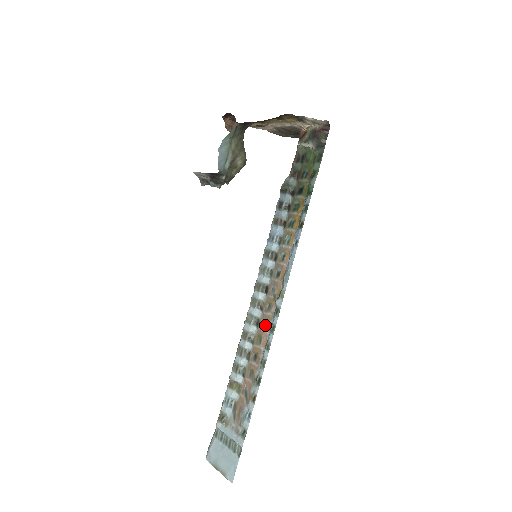
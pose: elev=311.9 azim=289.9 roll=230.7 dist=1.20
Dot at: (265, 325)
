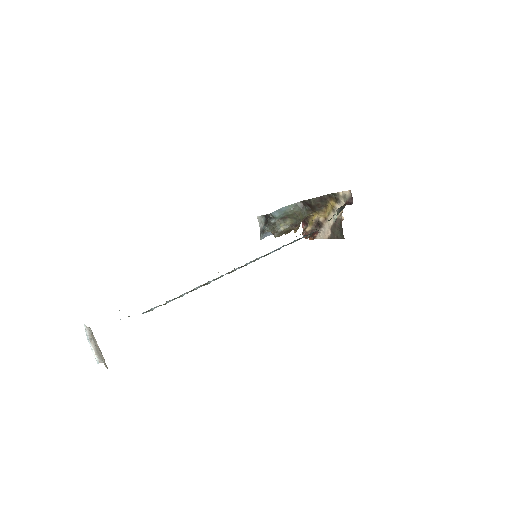
Dot at: occluded
